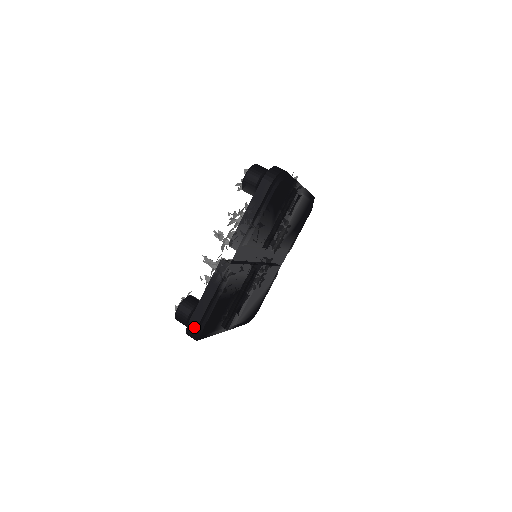
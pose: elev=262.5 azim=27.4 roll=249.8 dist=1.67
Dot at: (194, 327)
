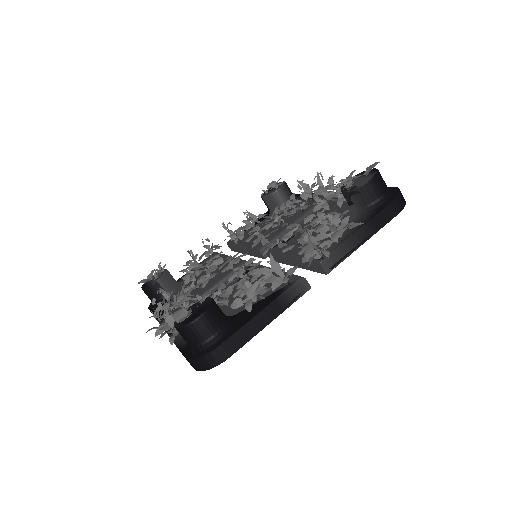
Dot at: (222, 358)
